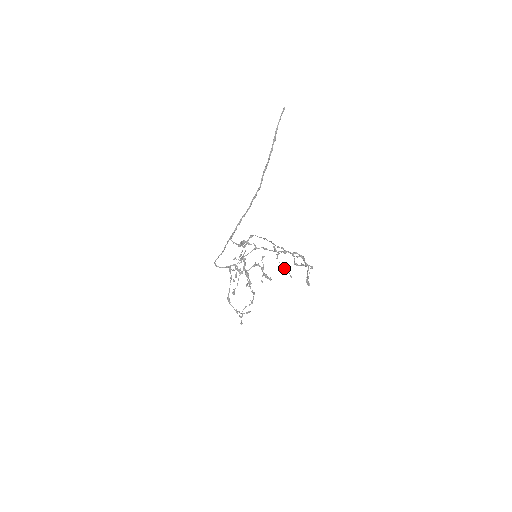
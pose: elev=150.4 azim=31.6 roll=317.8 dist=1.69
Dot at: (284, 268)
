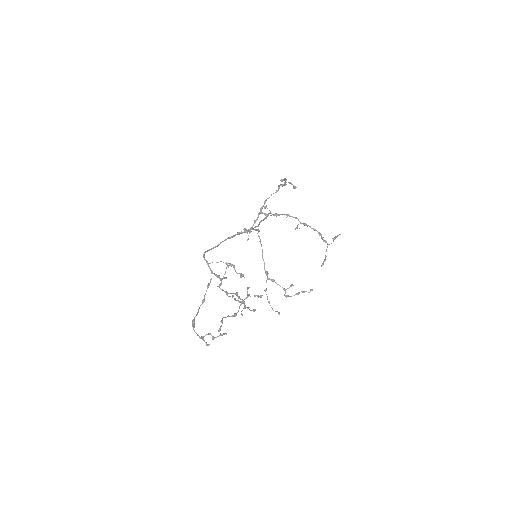
Dot at: (270, 305)
